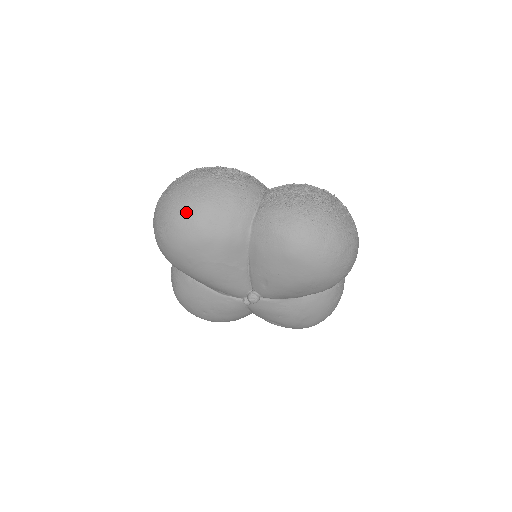
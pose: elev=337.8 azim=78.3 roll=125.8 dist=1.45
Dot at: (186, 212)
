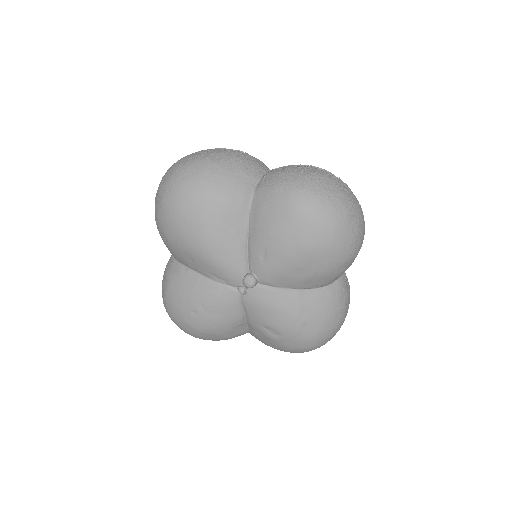
Dot at: (191, 169)
